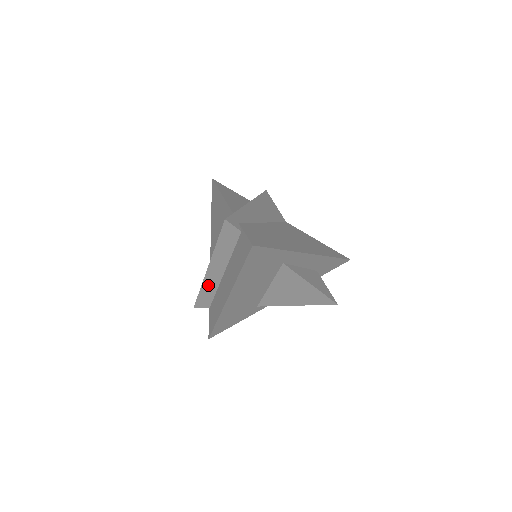
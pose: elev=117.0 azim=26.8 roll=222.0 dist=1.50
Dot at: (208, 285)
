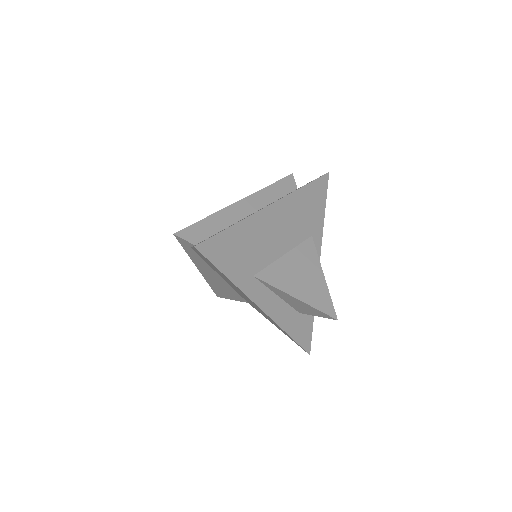
Dot at: (224, 216)
